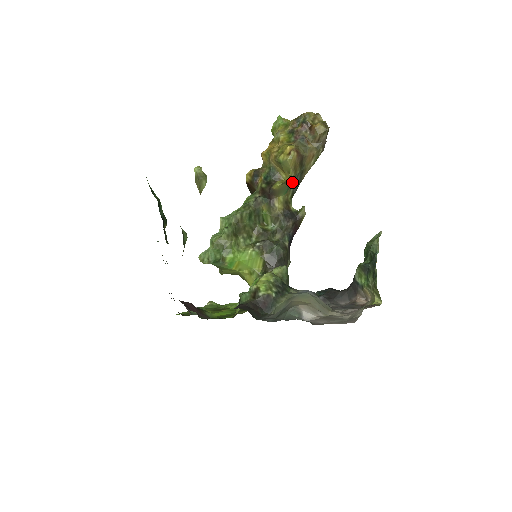
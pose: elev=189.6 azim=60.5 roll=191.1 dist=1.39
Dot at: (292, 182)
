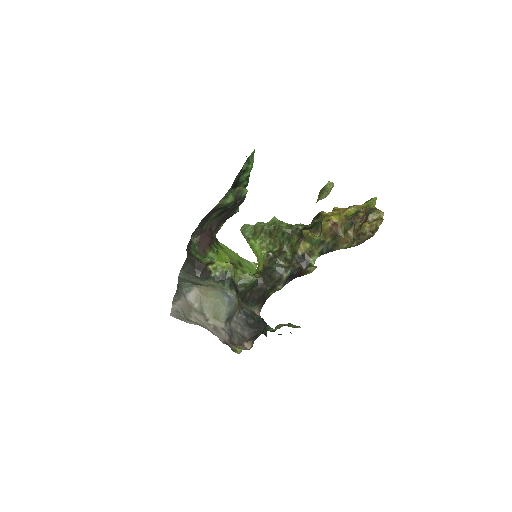
Dot at: (321, 243)
